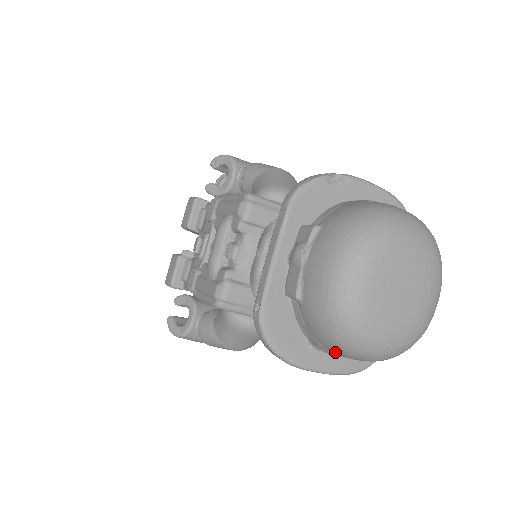
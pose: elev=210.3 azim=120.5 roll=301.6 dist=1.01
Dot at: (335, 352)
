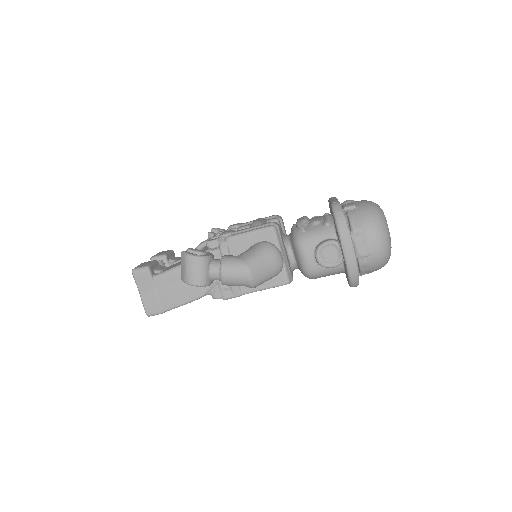
Dot at: (369, 231)
